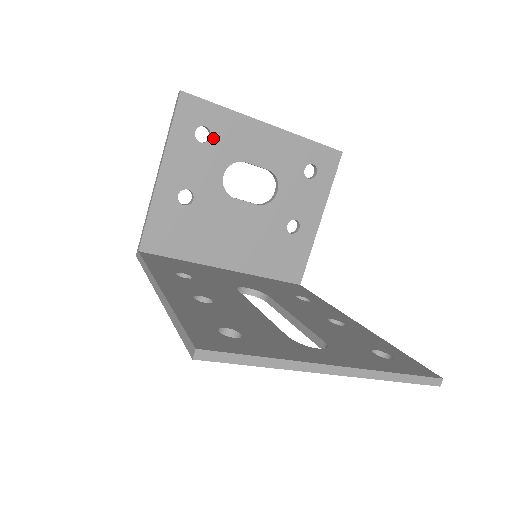
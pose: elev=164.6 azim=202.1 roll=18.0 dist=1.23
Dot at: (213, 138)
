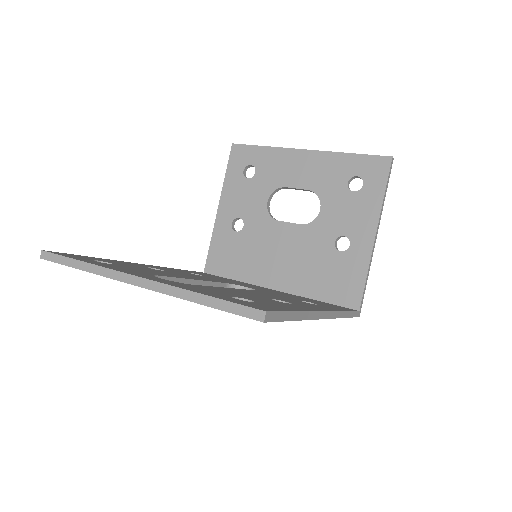
Dot at: (257, 173)
